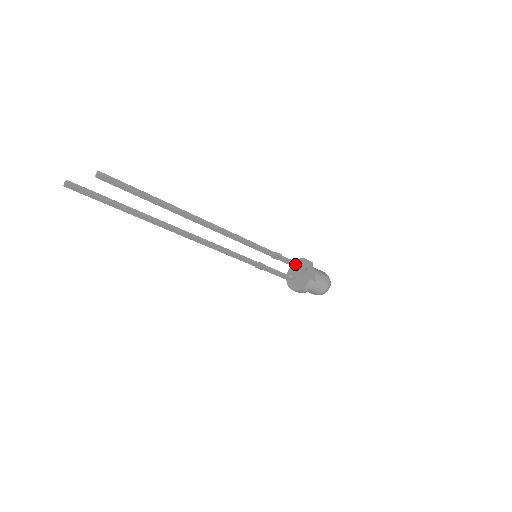
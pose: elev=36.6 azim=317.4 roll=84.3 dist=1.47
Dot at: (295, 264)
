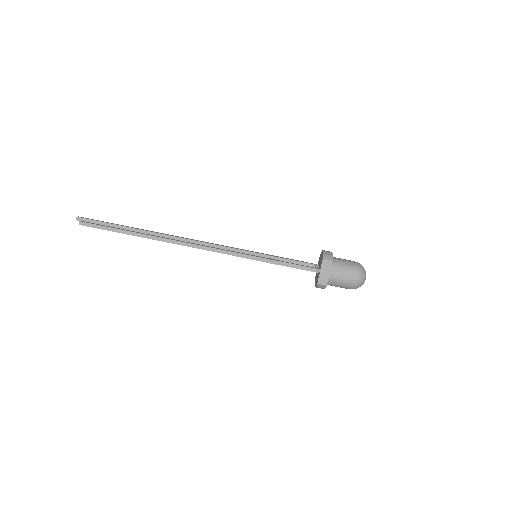
Dot at: (298, 268)
